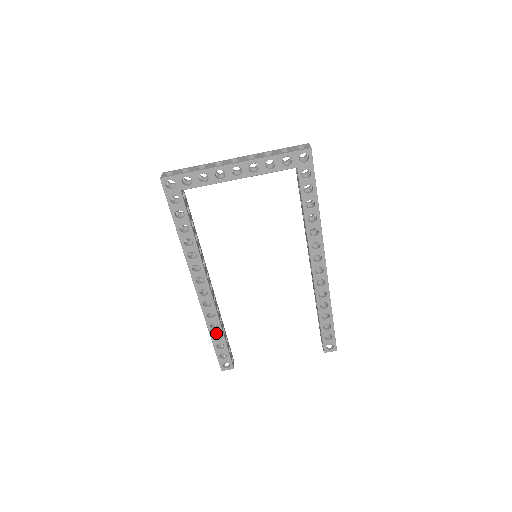
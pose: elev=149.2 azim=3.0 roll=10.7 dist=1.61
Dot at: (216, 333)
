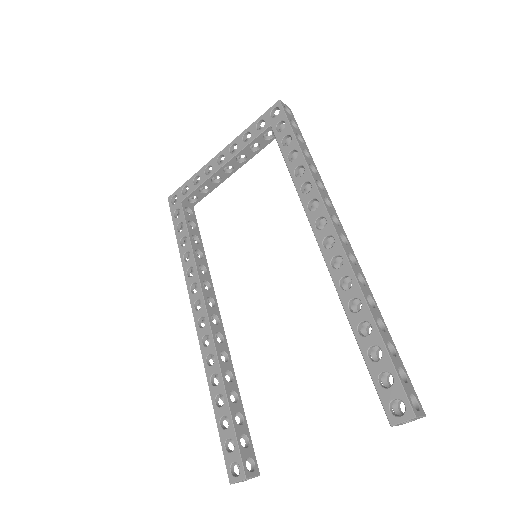
Dot at: occluded
